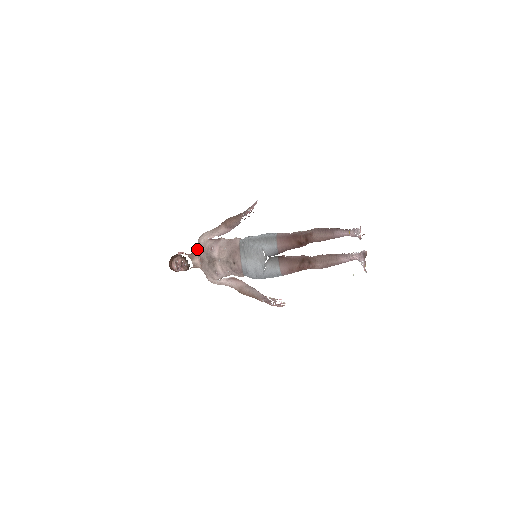
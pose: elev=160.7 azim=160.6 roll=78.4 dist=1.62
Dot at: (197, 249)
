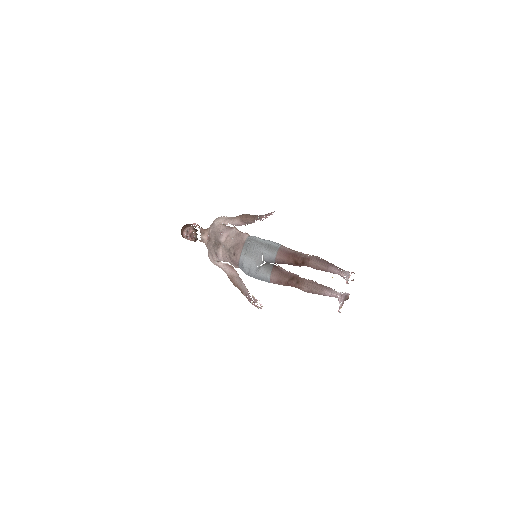
Dot at: (210, 227)
